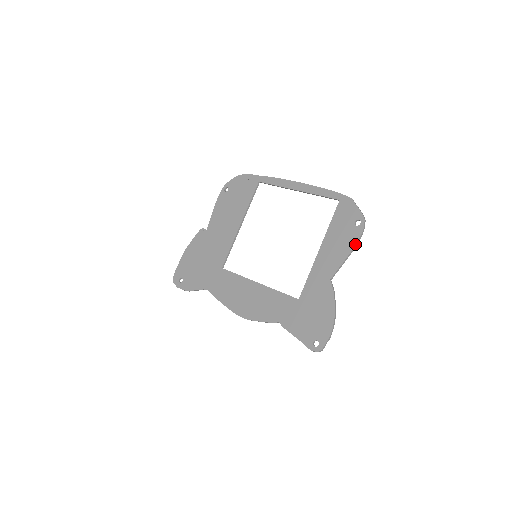
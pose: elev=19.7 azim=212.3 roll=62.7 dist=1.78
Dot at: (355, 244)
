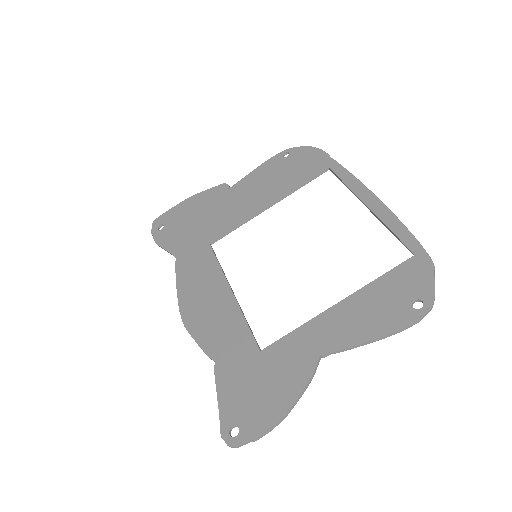
Dot at: (391, 332)
